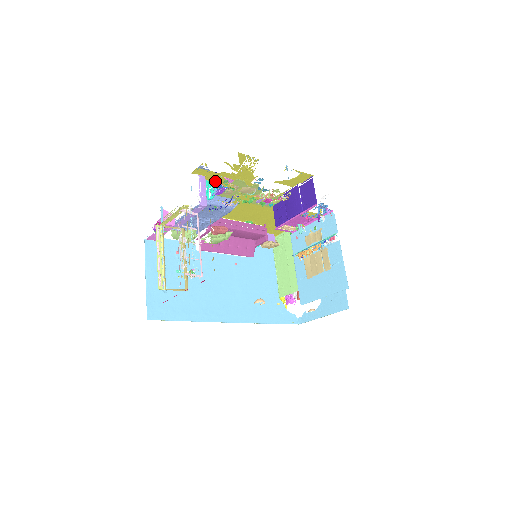
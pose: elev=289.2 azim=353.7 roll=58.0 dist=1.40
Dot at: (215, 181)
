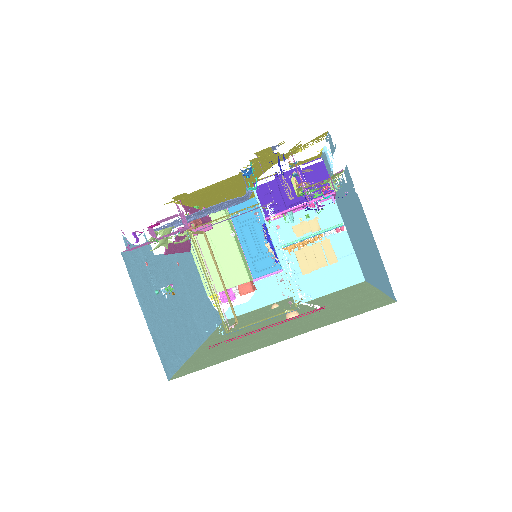
Dot at: (253, 162)
